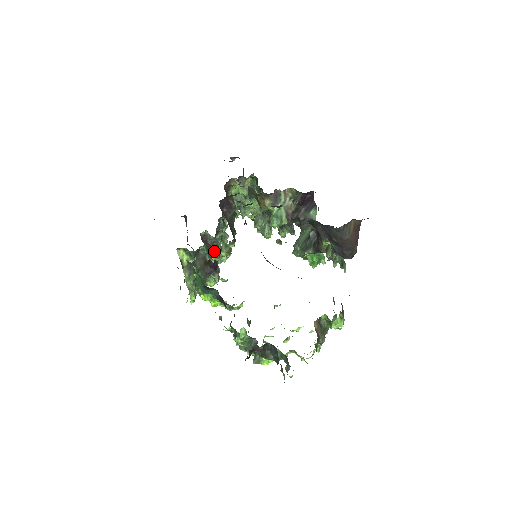
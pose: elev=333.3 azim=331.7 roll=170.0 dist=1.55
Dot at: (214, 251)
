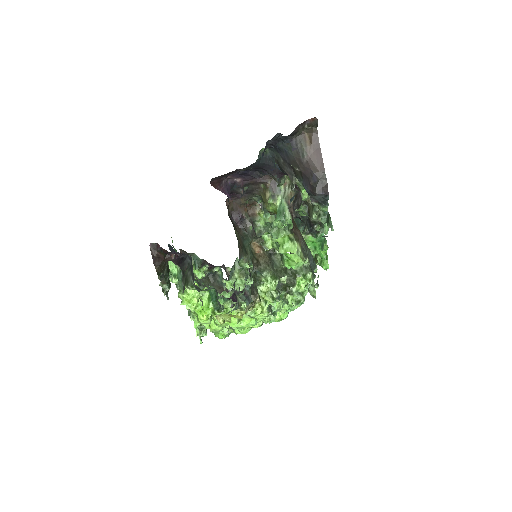
Dot at: occluded
